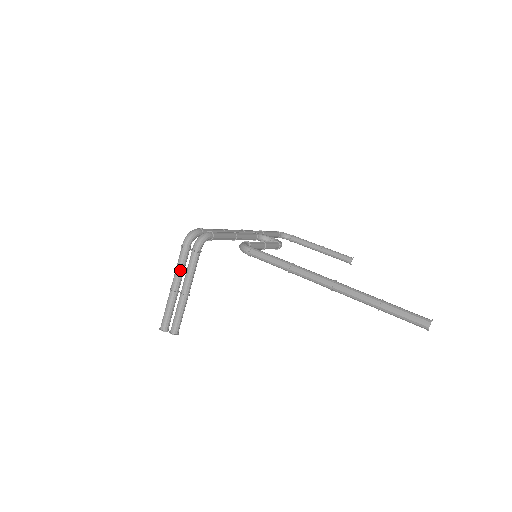
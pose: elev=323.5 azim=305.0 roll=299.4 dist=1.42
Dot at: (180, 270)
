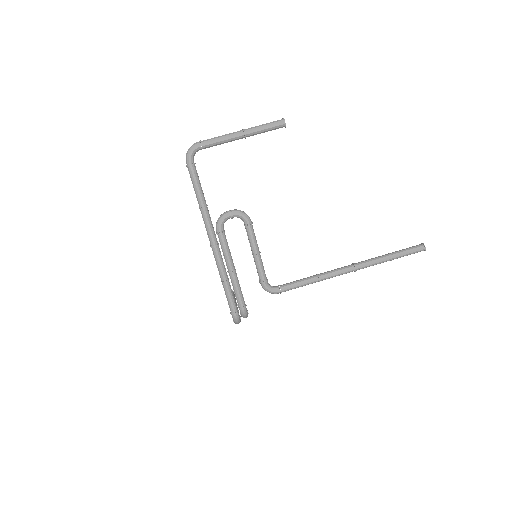
Dot at: occluded
